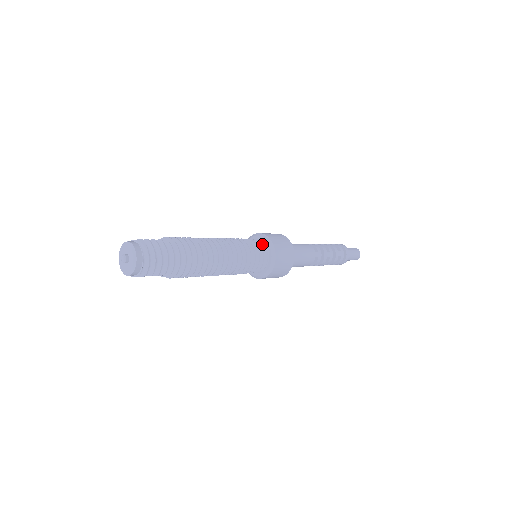
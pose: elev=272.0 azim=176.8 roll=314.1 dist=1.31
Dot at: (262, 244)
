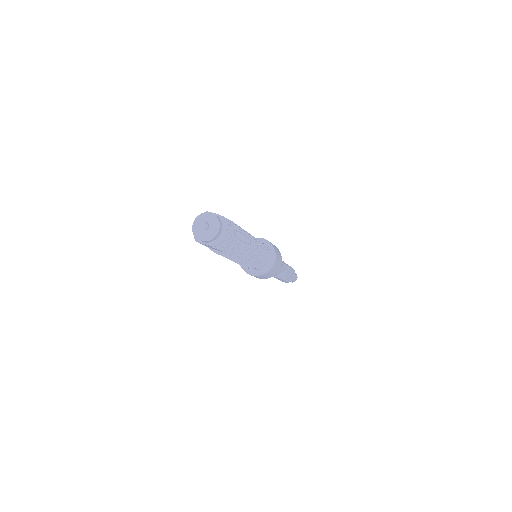
Dot at: (268, 250)
